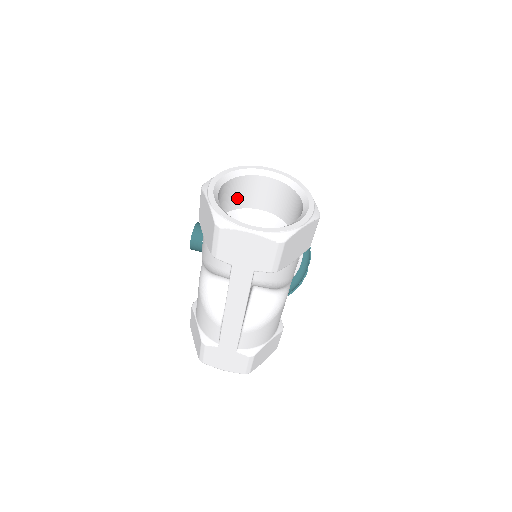
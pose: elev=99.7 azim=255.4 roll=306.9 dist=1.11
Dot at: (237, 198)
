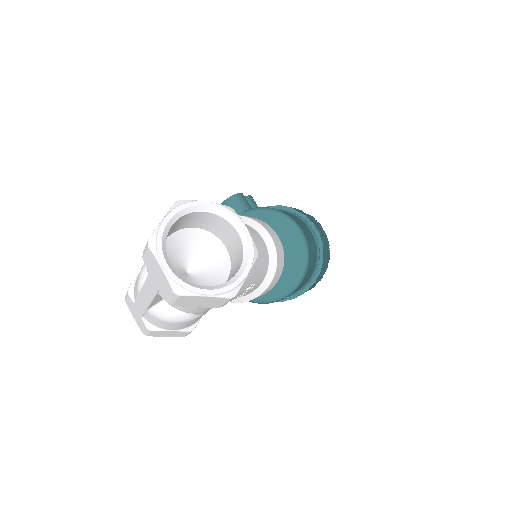
Dot at: (211, 225)
